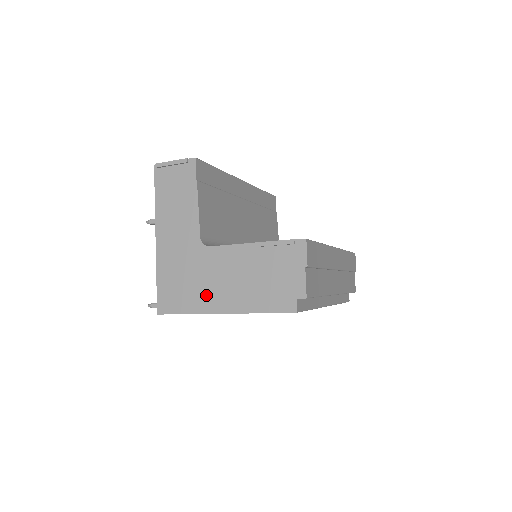
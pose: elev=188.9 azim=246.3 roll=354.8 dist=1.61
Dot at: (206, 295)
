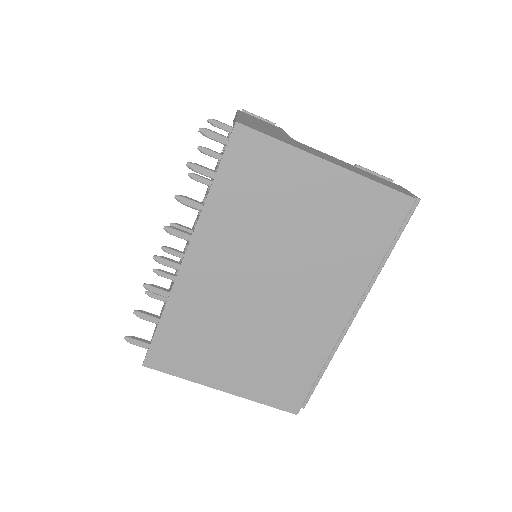
Dot at: (306, 149)
